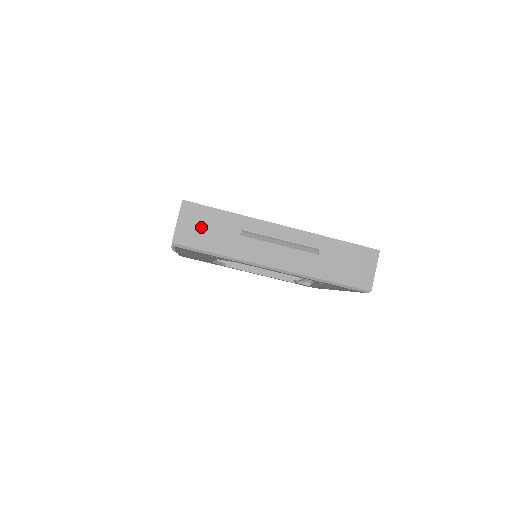
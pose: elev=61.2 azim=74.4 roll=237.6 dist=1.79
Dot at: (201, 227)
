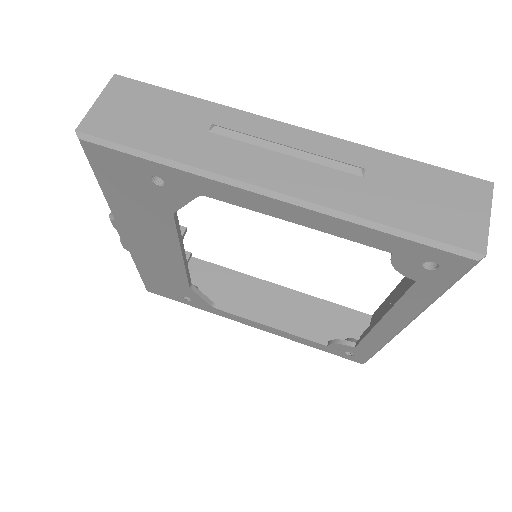
Dot at: (137, 113)
